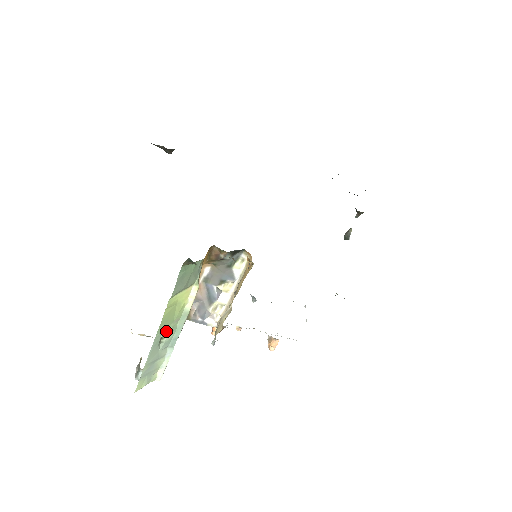
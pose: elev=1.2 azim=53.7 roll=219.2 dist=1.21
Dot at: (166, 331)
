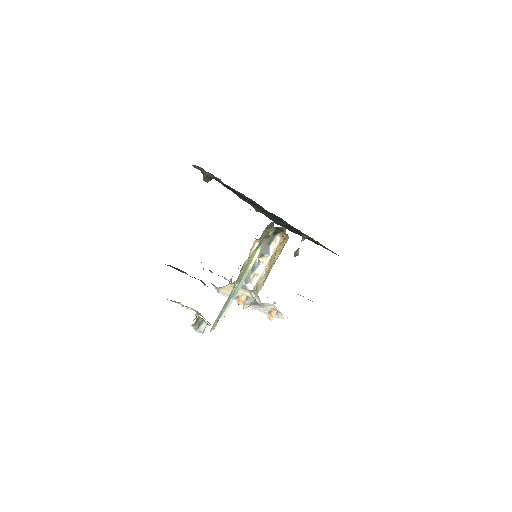
Dot at: (239, 280)
